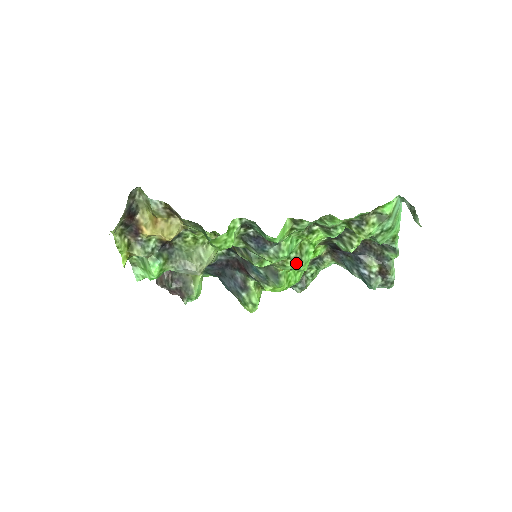
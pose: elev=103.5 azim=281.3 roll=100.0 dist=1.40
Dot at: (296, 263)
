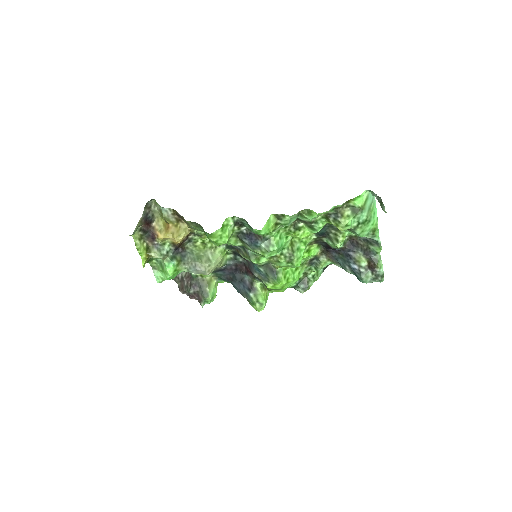
Dot at: (289, 259)
